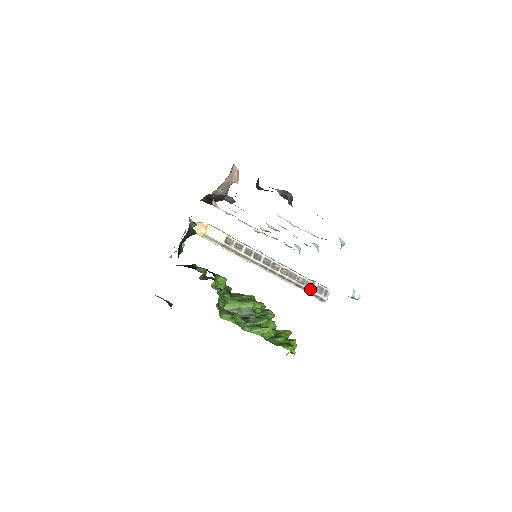
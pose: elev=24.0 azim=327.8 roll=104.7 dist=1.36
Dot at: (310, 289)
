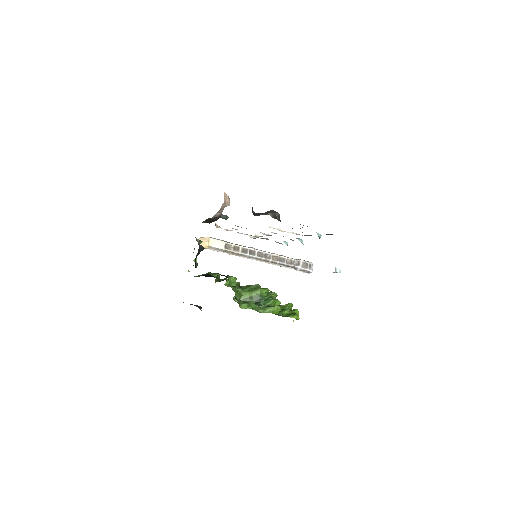
Dot at: (297, 266)
